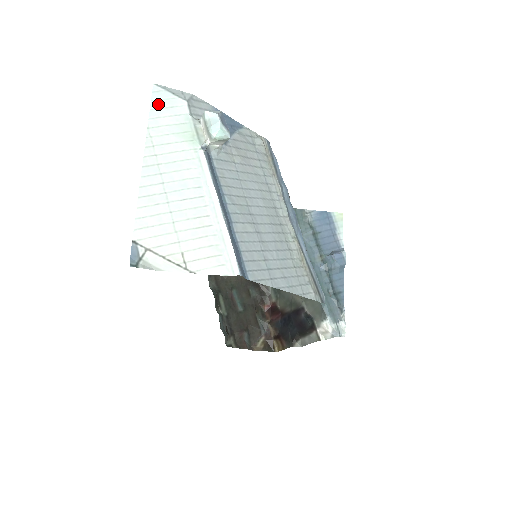
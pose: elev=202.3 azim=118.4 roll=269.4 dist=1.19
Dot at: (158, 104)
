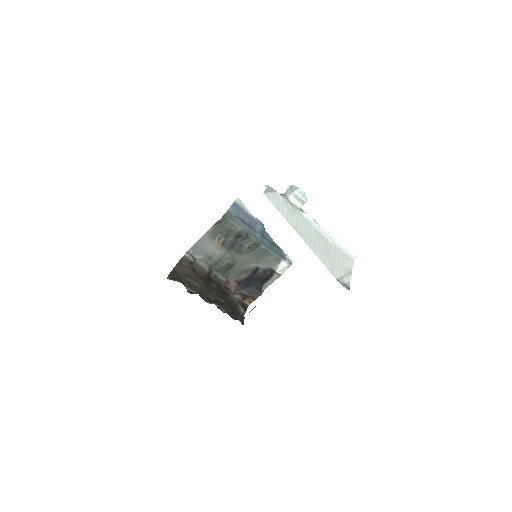
Dot at: (275, 204)
